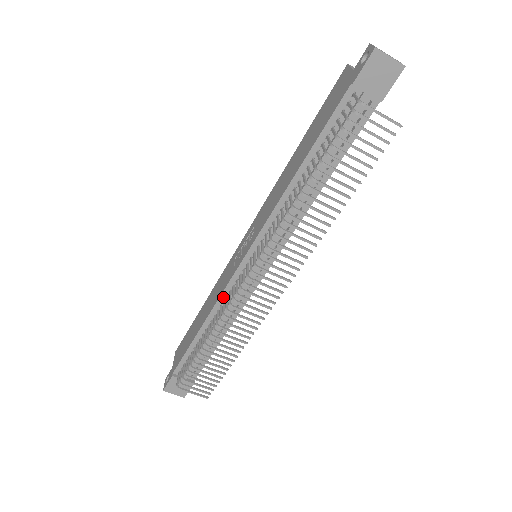
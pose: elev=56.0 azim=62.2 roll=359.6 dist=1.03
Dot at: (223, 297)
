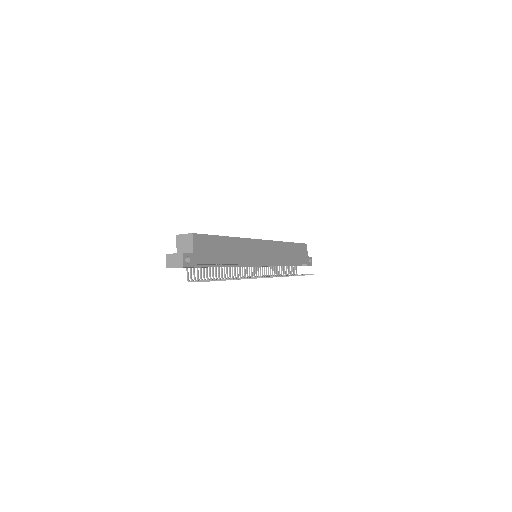
Dot at: occluded
